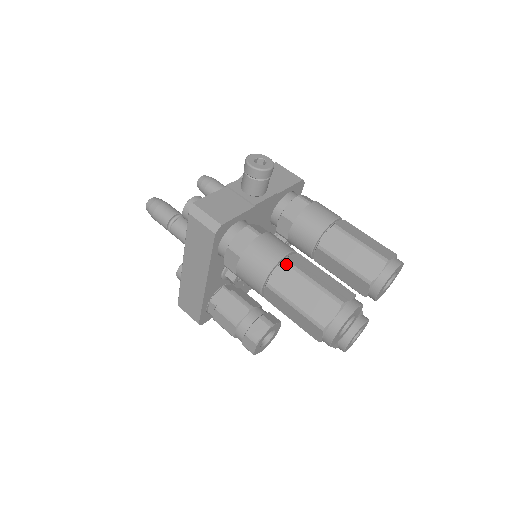
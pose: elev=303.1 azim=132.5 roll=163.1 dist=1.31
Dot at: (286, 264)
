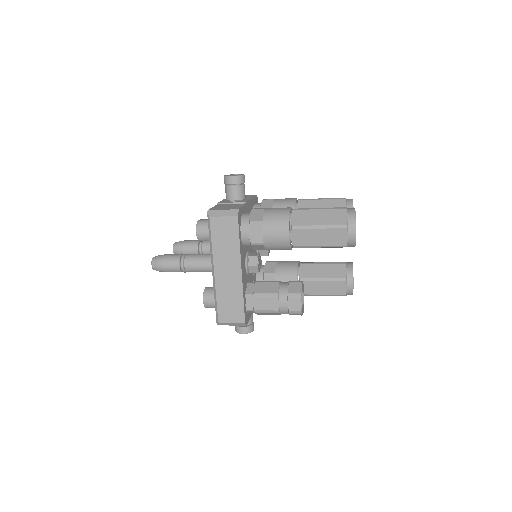
Dot at: (296, 210)
